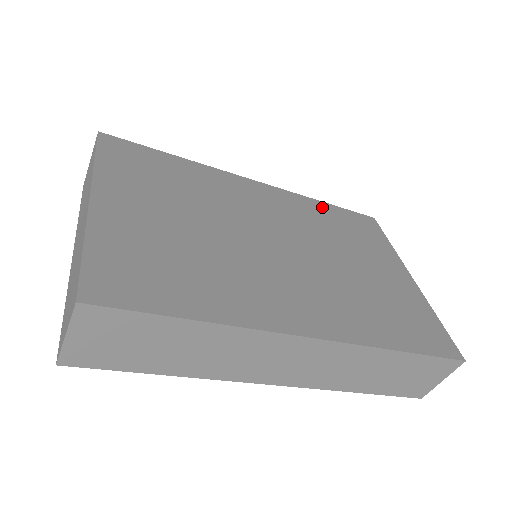
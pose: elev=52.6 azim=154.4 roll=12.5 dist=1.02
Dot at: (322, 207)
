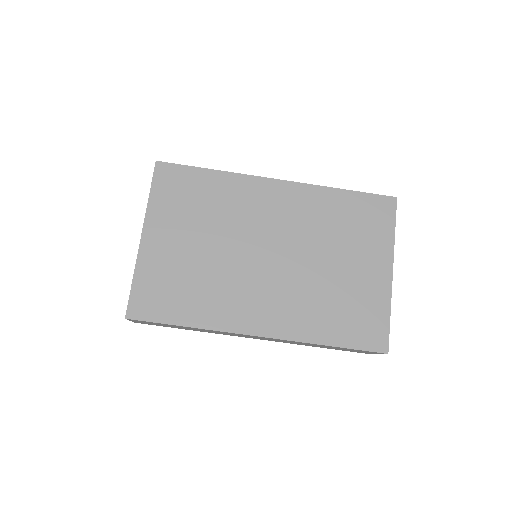
Dot at: (336, 197)
